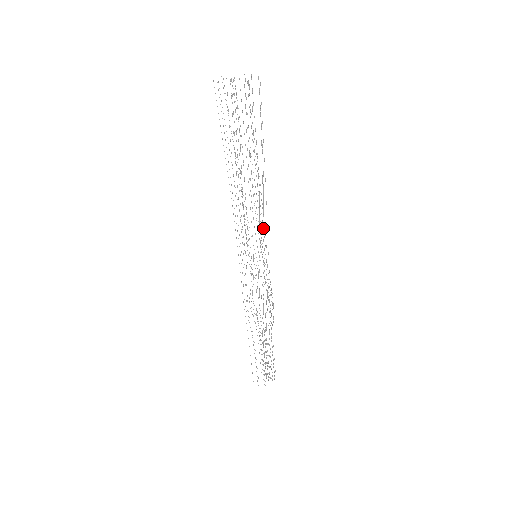
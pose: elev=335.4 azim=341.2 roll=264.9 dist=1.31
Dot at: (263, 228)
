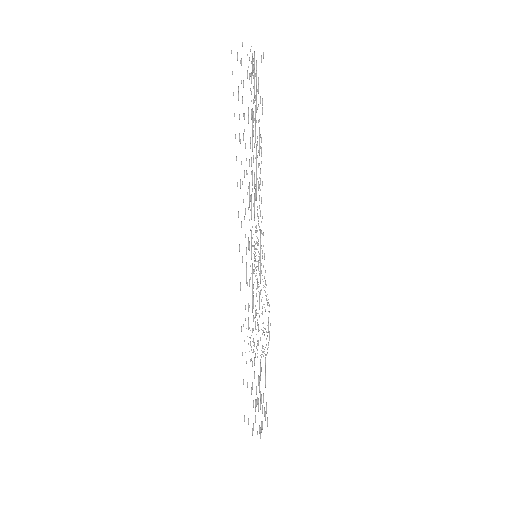
Dot at: occluded
